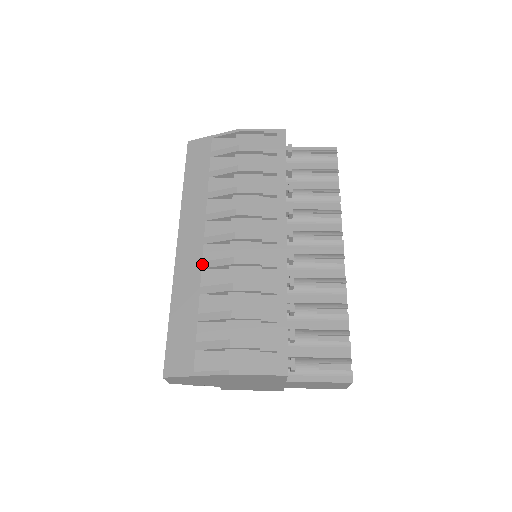
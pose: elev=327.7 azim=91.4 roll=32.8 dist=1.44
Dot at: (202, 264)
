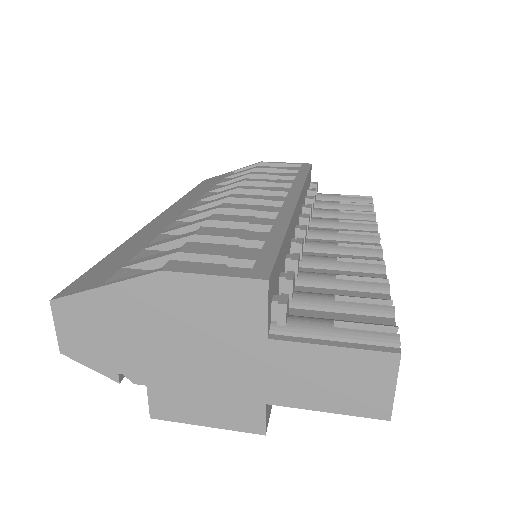
Dot at: (177, 218)
